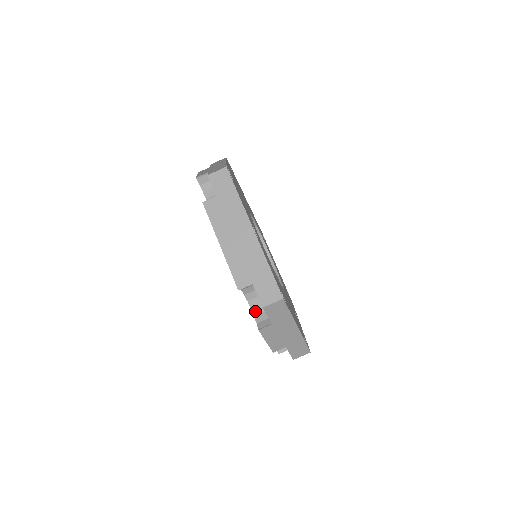
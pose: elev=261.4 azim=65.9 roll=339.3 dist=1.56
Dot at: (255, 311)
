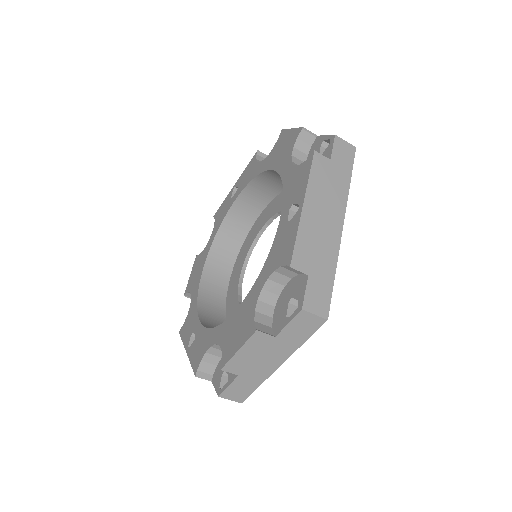
Dot at: (260, 306)
